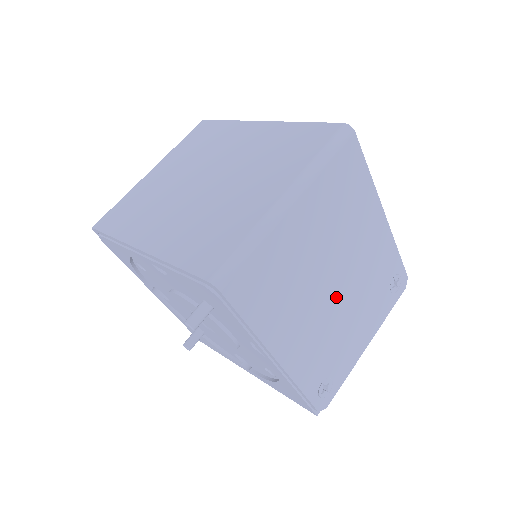
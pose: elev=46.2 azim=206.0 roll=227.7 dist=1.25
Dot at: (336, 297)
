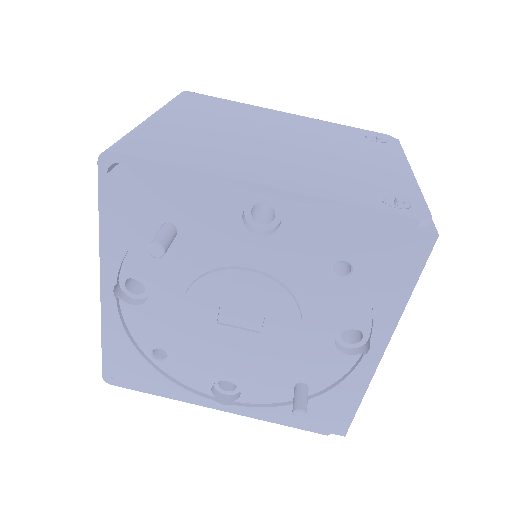
Dot at: (295, 148)
